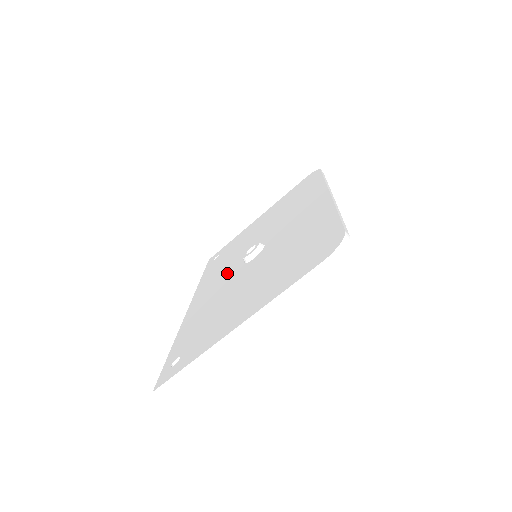
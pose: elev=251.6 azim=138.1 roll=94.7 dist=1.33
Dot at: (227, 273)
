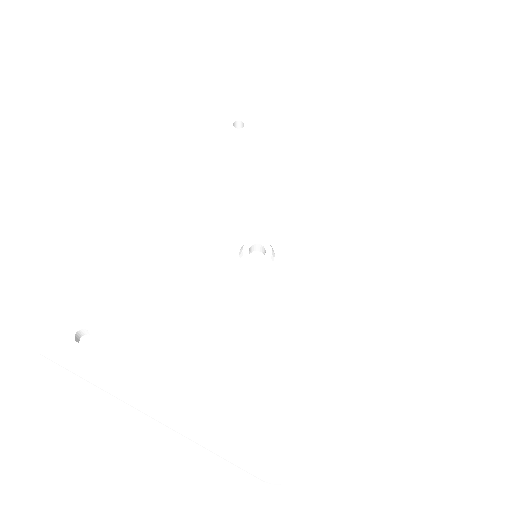
Dot at: (218, 226)
